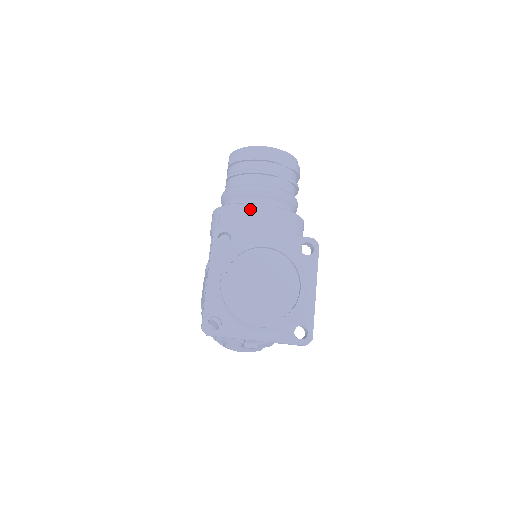
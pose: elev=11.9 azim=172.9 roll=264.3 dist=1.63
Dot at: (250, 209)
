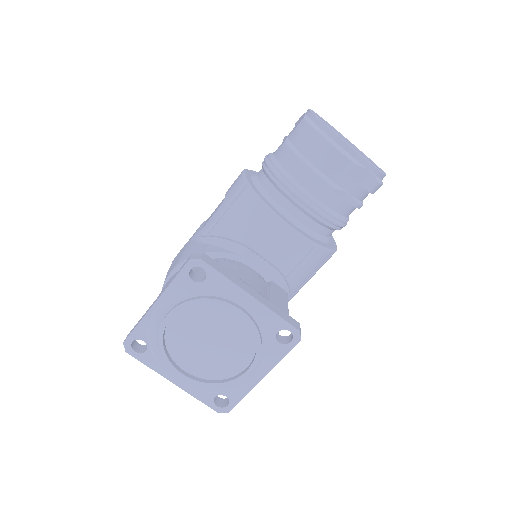
Dot at: (271, 222)
